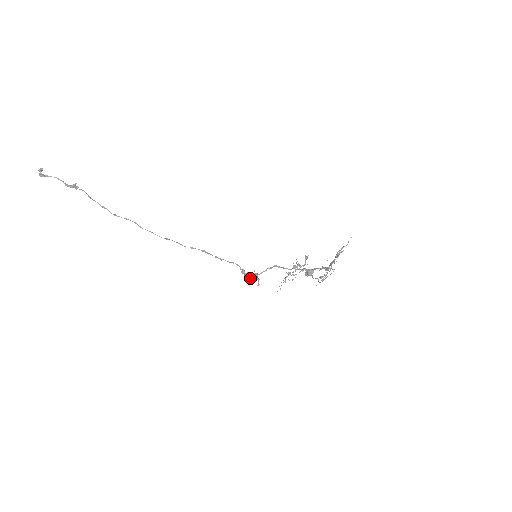
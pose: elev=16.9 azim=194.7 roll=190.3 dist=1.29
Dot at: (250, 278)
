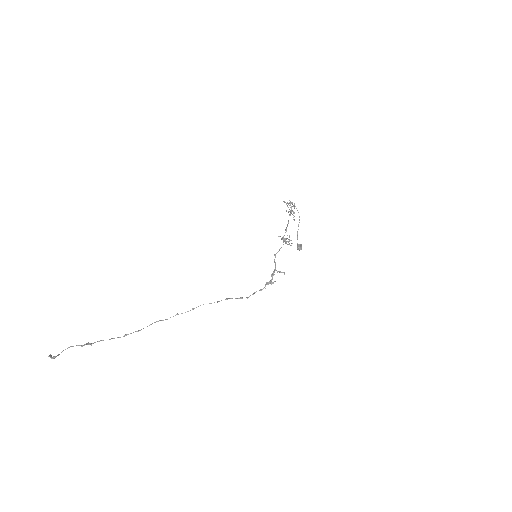
Dot at: (274, 274)
